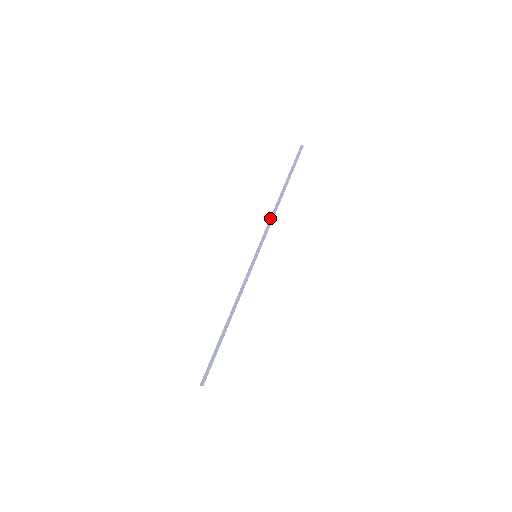
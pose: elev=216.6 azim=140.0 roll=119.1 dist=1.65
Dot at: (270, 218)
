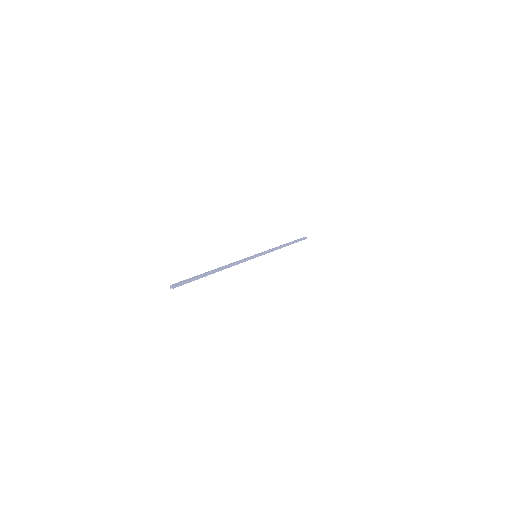
Dot at: (274, 248)
